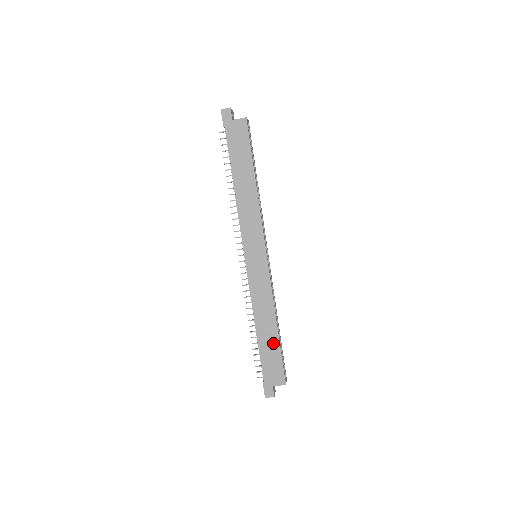
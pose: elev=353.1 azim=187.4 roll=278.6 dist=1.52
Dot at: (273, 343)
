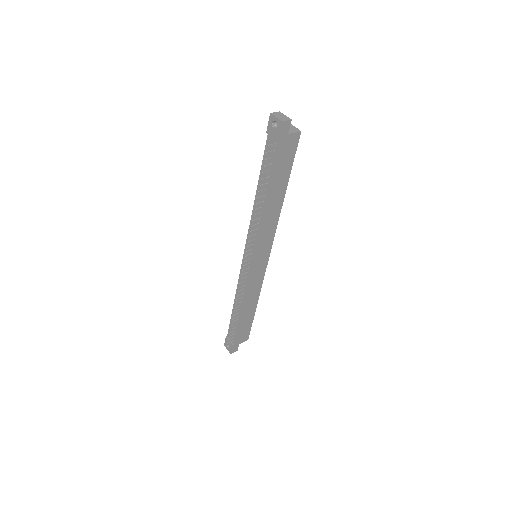
Dot at: (250, 318)
